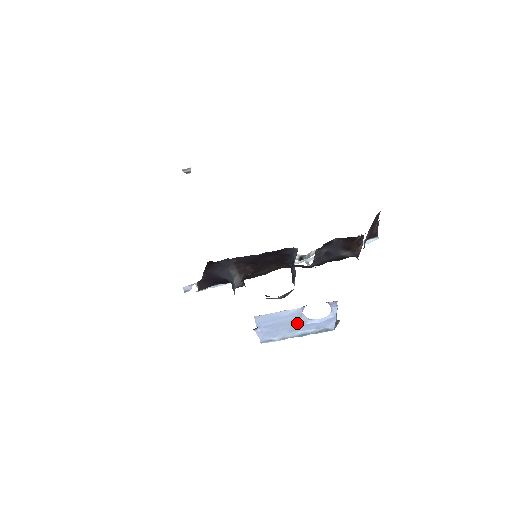
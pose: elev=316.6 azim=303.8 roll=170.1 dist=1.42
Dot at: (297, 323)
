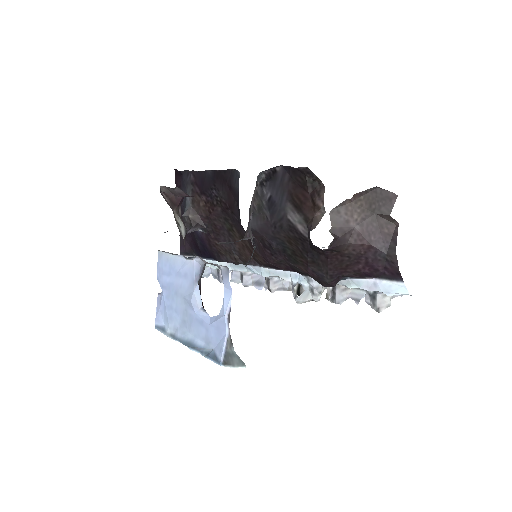
Dot at: (189, 304)
